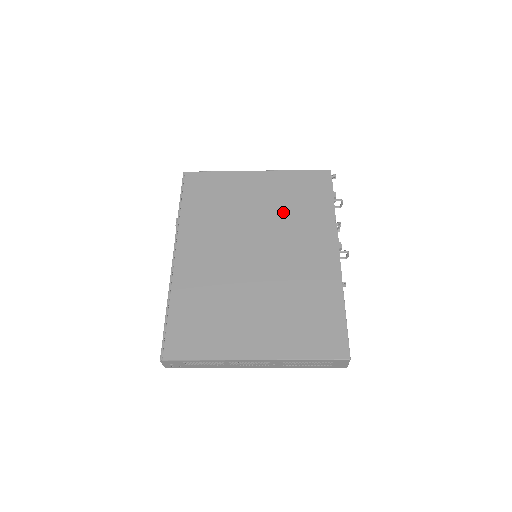
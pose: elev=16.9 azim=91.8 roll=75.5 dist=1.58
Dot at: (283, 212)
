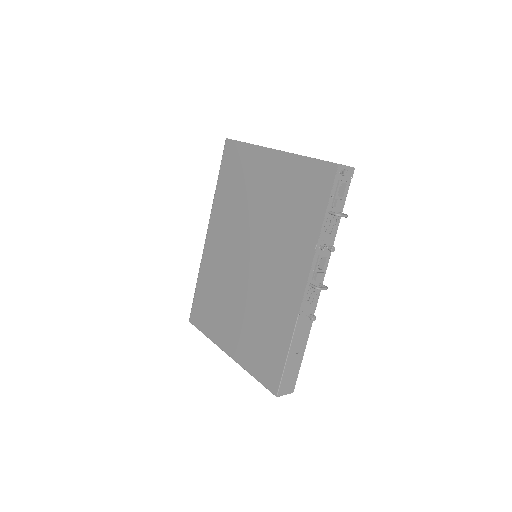
Dot at: (278, 217)
